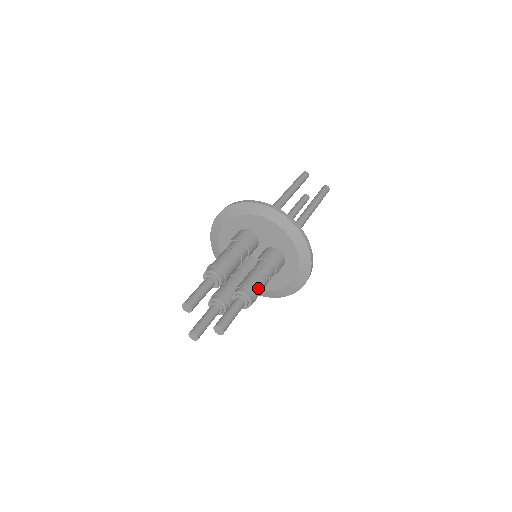
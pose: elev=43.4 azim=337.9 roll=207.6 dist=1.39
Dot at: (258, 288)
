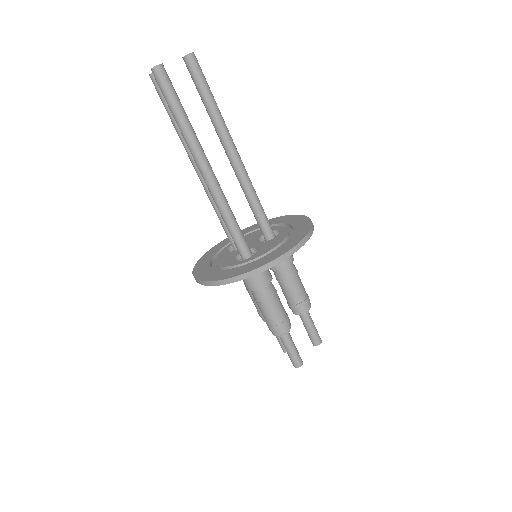
Dot at: (305, 291)
